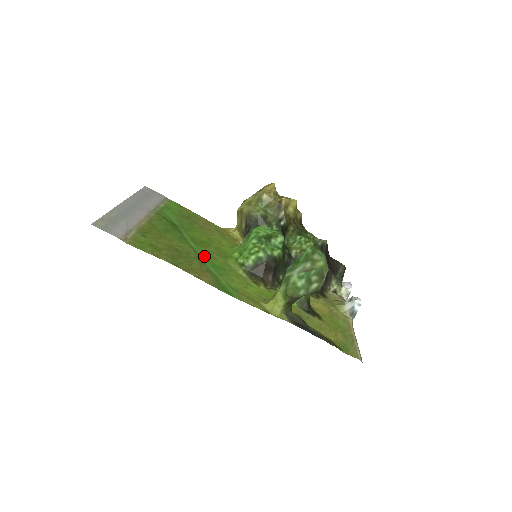
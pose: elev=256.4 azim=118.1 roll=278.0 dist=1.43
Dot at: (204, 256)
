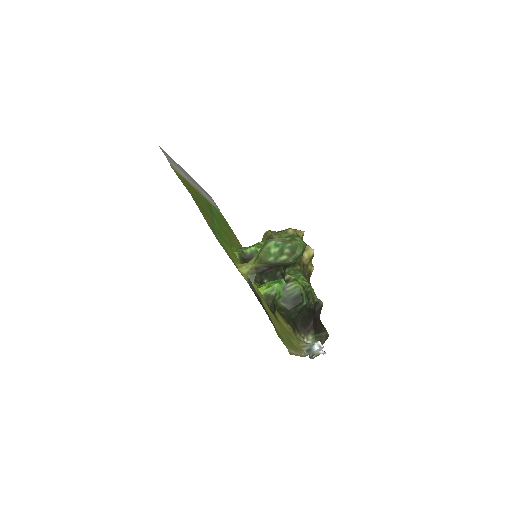
Dot at: (217, 227)
